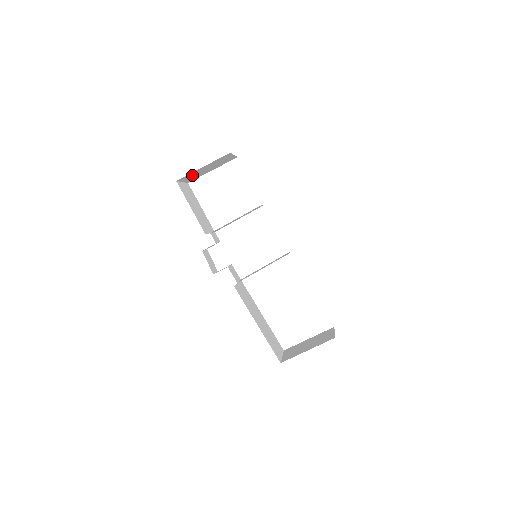
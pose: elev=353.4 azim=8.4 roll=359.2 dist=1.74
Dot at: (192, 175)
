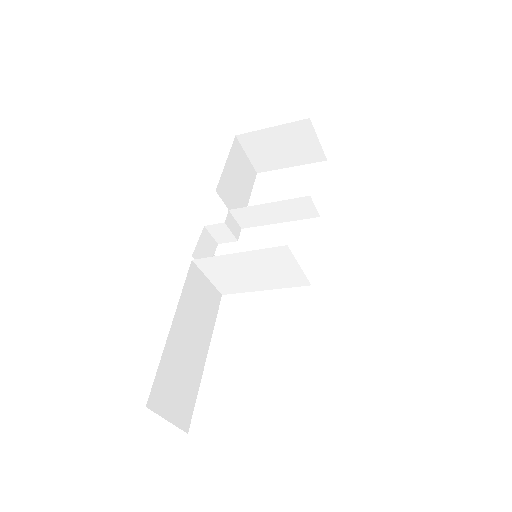
Dot at: (259, 145)
